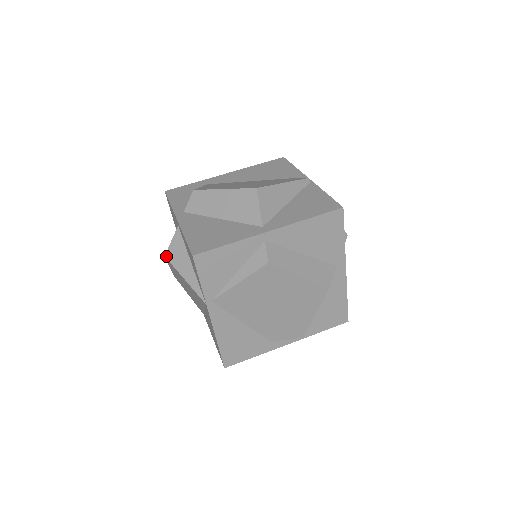
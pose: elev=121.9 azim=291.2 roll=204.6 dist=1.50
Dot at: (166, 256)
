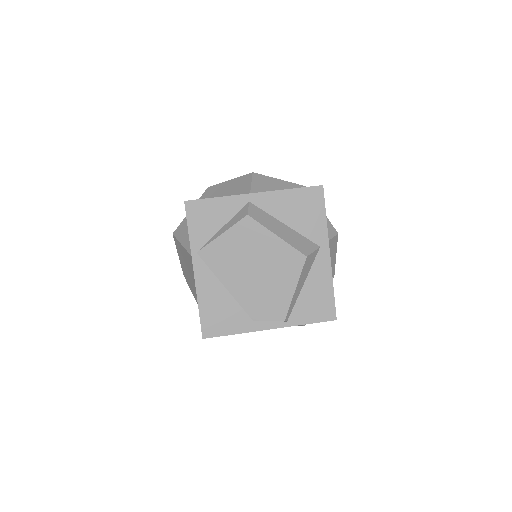
Dot at: (173, 233)
